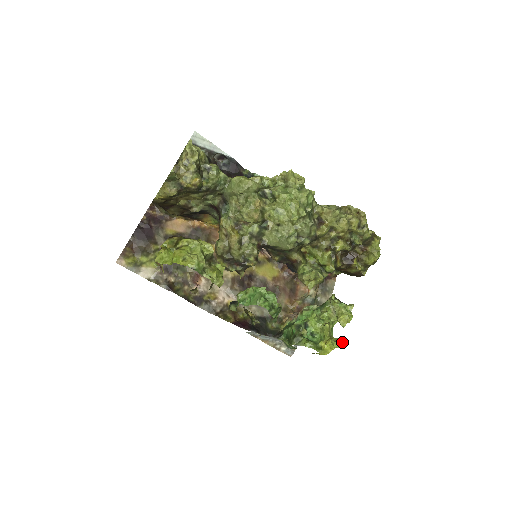
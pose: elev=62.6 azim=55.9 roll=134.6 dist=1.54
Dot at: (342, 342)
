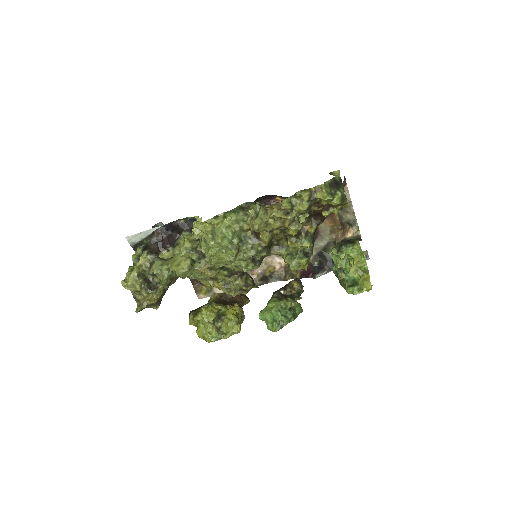
Dot at: (368, 288)
